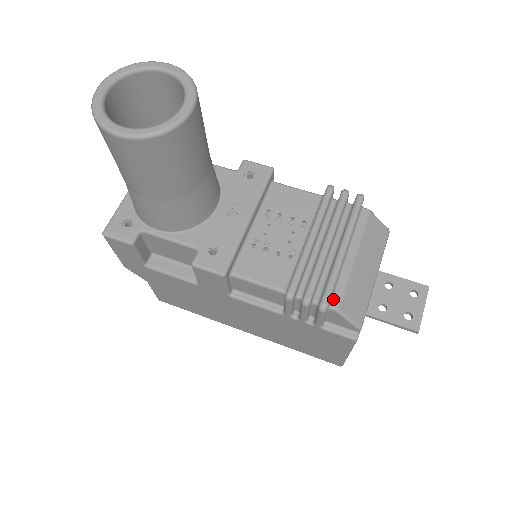
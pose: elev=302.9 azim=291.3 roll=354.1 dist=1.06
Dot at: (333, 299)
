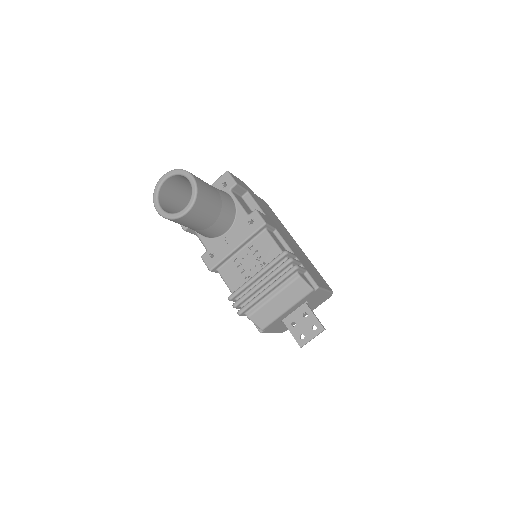
Dot at: (249, 311)
